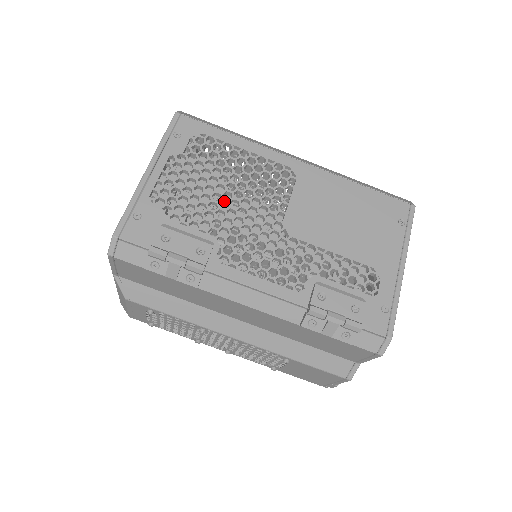
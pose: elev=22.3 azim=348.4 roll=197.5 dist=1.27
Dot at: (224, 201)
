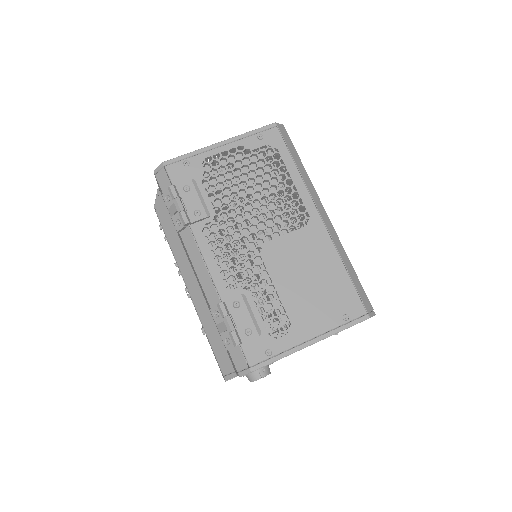
Dot at: (244, 199)
